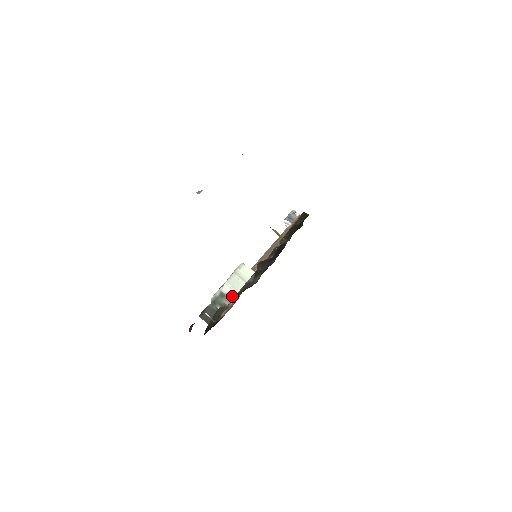
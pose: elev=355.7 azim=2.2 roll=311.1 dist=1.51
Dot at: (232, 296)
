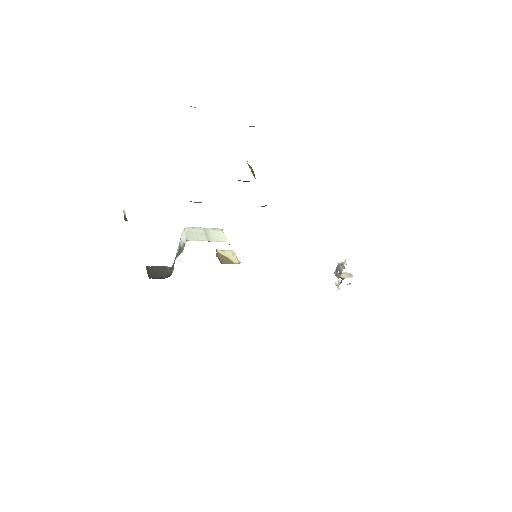
Dot at: (184, 246)
